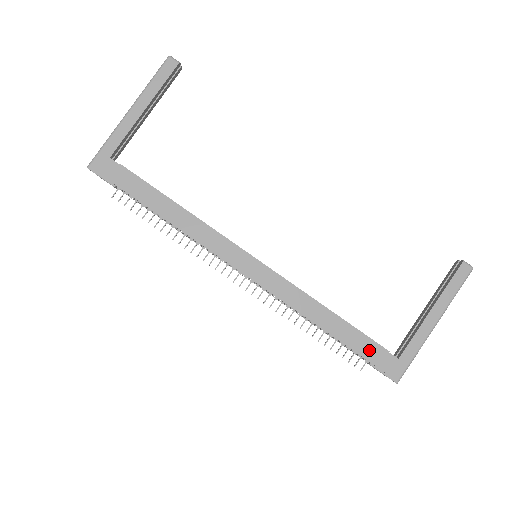
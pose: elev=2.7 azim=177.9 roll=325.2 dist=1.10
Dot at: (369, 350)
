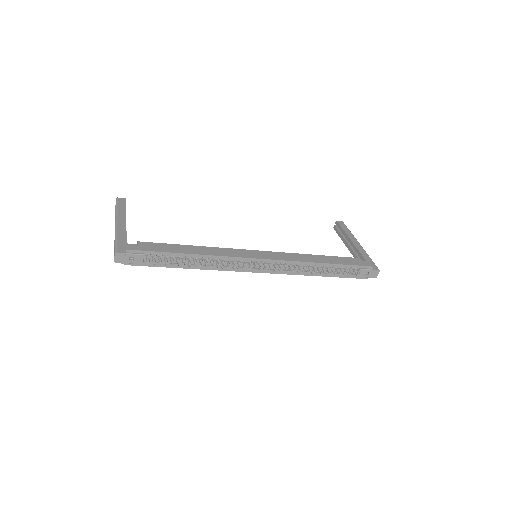
Dot at: (352, 261)
